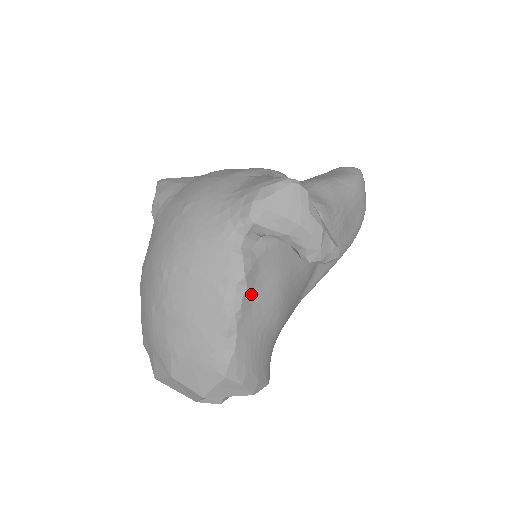
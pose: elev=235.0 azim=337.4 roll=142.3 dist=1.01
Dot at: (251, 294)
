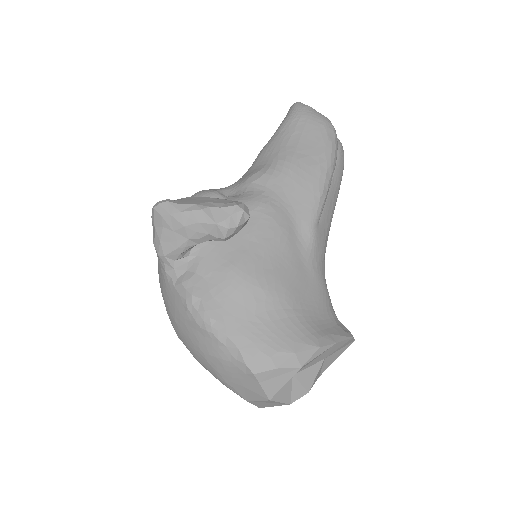
Dot at: (212, 300)
